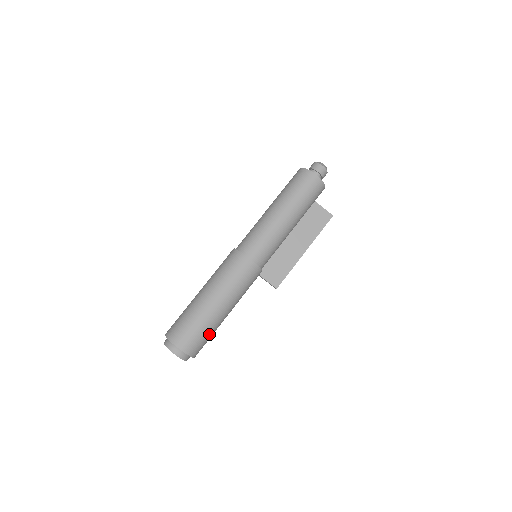
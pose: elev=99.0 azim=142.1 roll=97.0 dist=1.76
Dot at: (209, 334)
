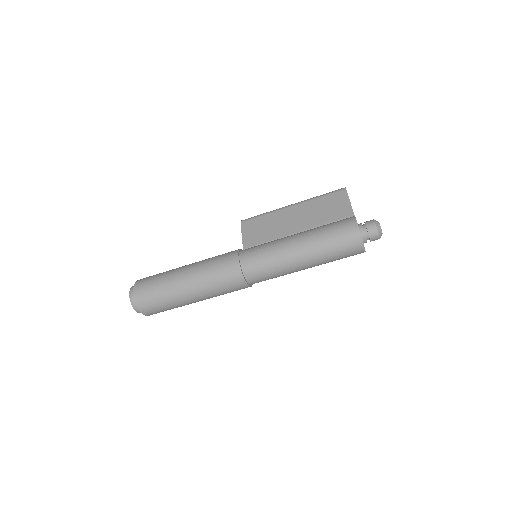
Dot at: occluded
